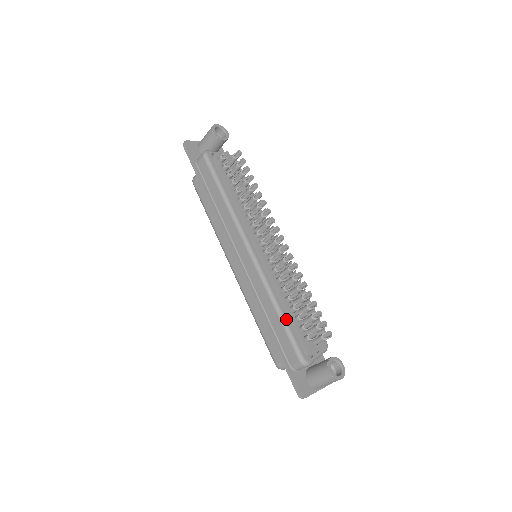
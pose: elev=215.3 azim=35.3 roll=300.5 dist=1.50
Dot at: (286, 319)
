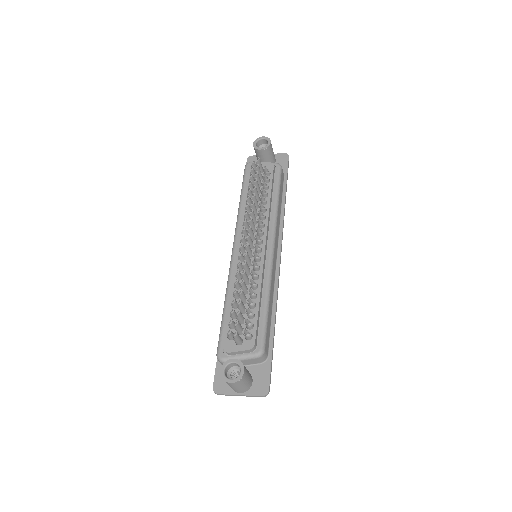
Dot at: (226, 313)
